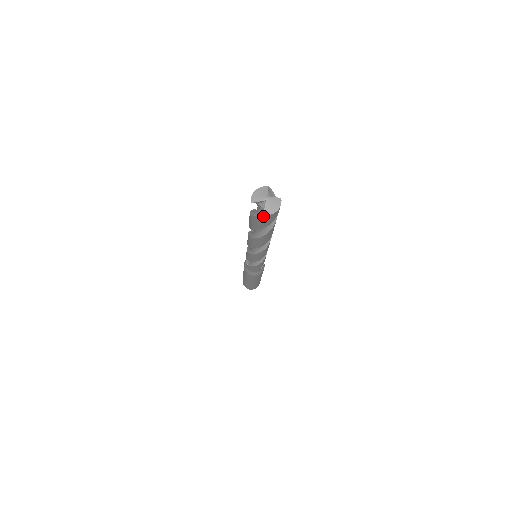
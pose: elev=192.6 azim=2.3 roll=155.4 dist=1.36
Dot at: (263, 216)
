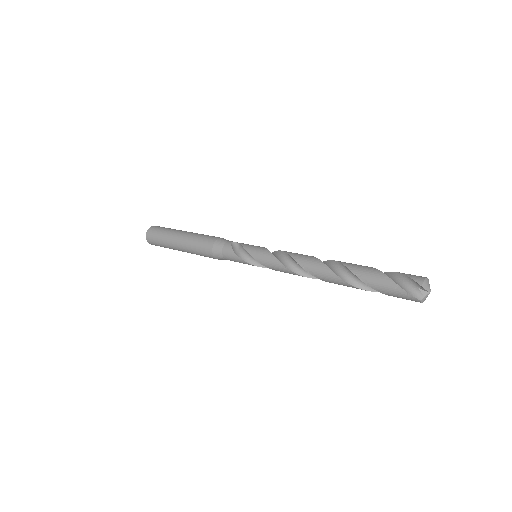
Dot at: (416, 299)
